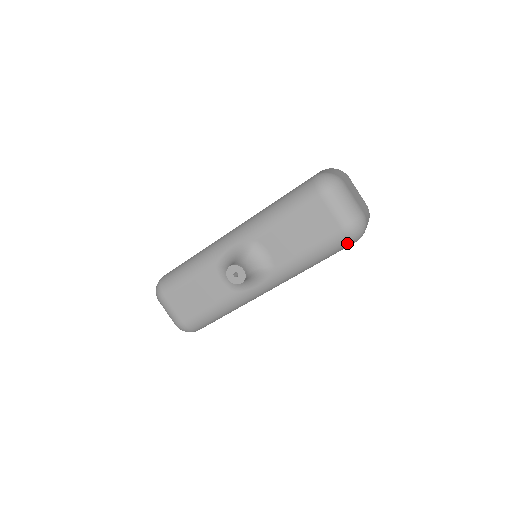
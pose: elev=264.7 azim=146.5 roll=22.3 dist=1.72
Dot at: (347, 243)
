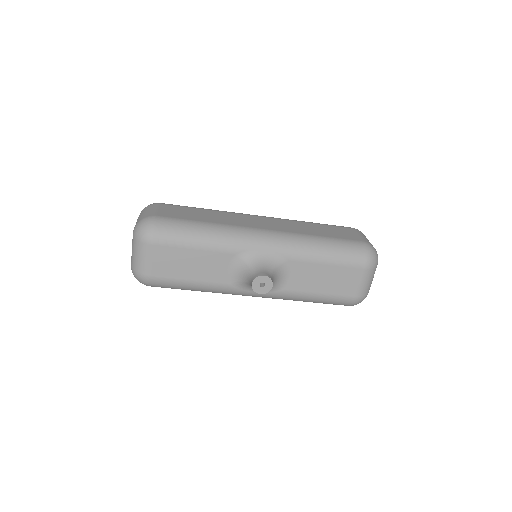
Dot at: (345, 305)
